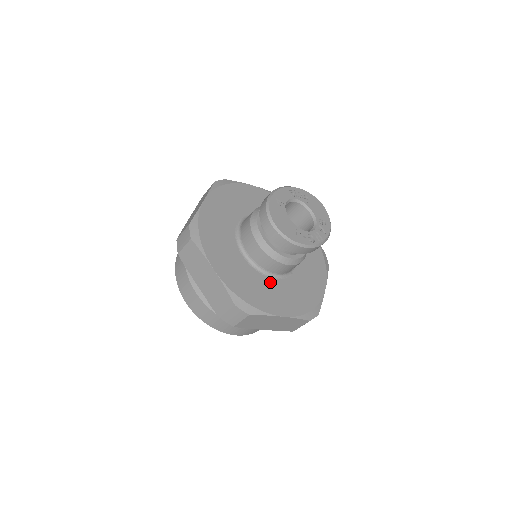
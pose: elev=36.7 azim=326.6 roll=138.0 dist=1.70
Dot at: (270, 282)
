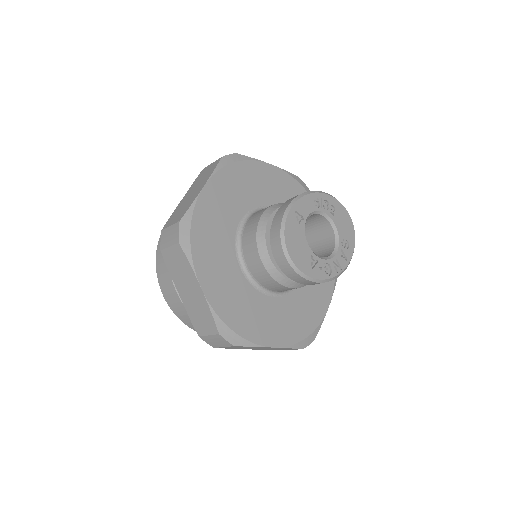
Dot at: (267, 301)
